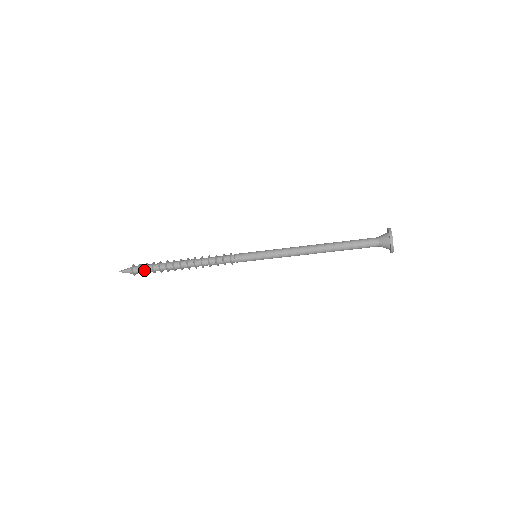
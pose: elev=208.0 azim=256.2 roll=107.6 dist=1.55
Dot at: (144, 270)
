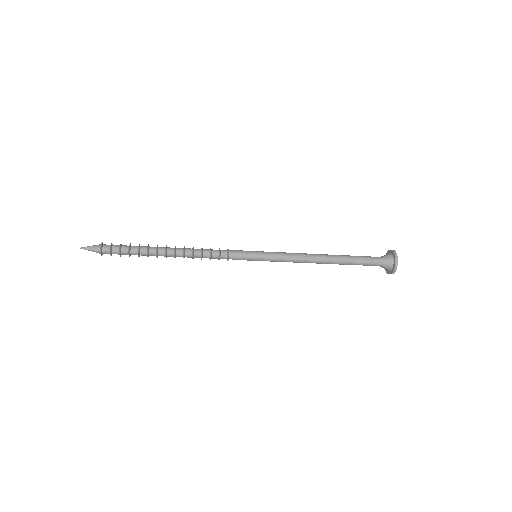
Dot at: (117, 250)
